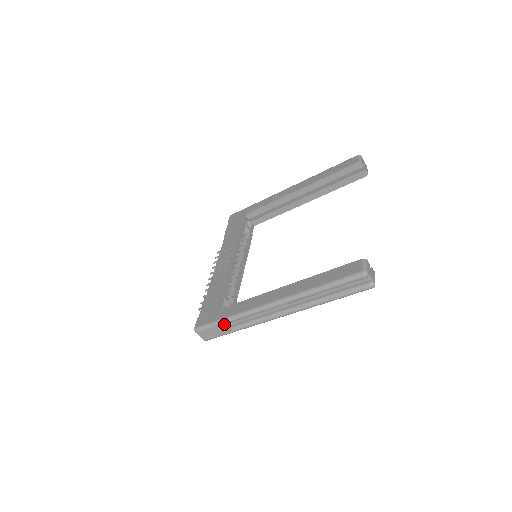
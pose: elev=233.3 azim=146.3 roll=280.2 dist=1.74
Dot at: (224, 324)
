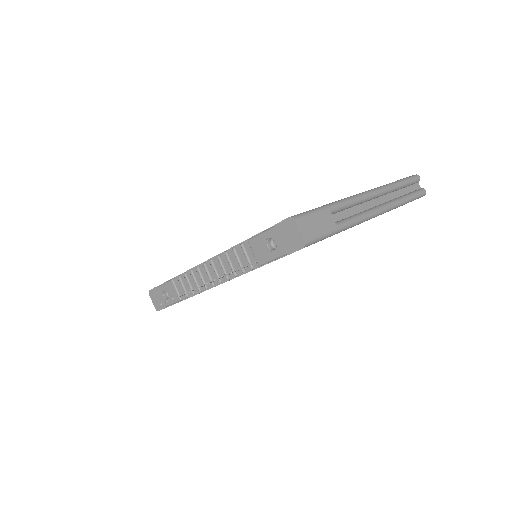
Dot at: (328, 211)
